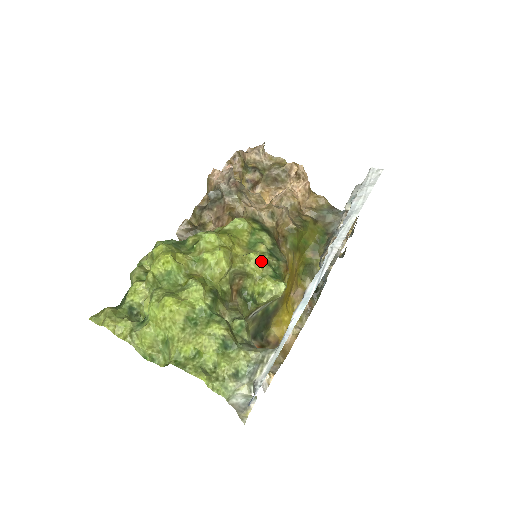
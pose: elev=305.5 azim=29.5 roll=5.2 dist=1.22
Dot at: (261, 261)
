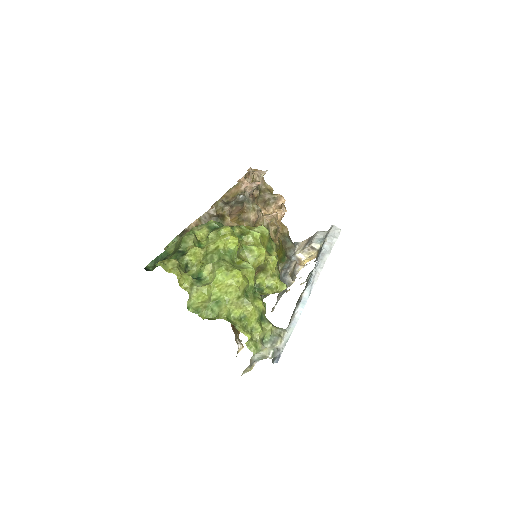
Dot at: occluded
